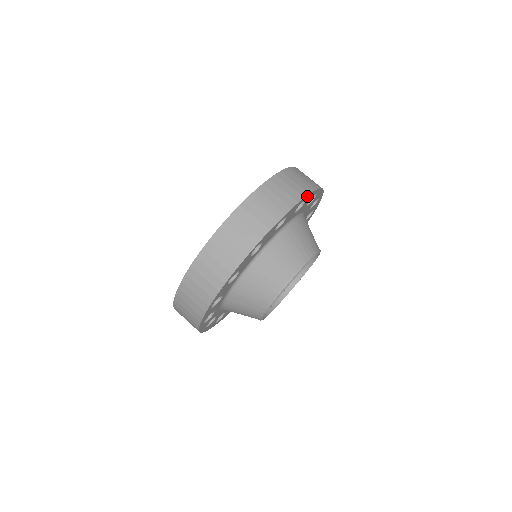
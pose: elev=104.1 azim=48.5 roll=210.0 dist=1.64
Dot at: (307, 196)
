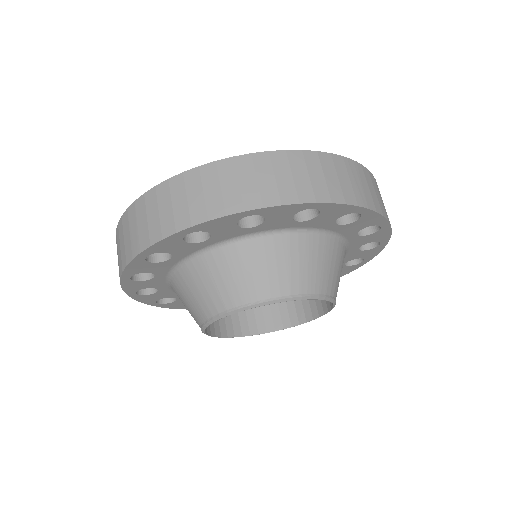
Dot at: (386, 225)
